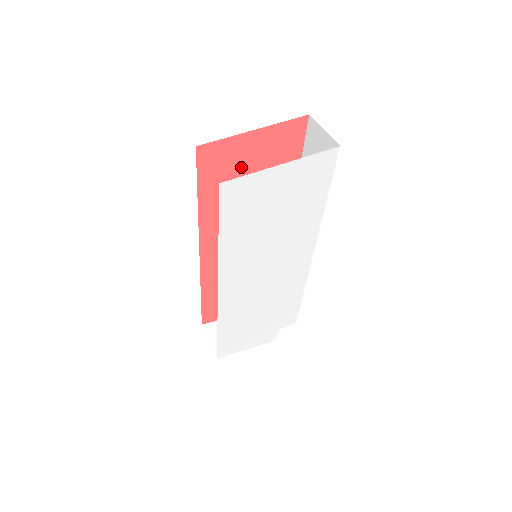
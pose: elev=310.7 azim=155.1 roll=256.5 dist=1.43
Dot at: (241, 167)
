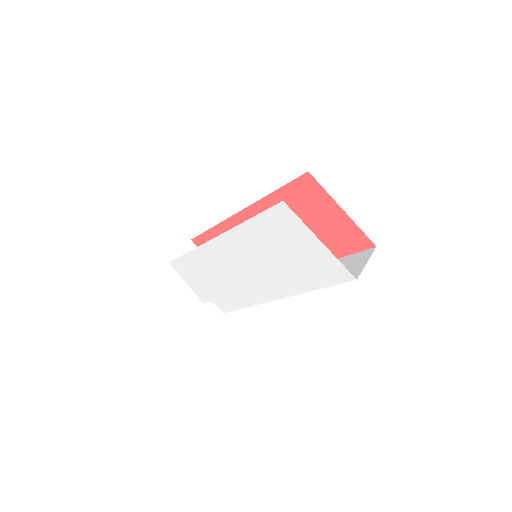
Dot at: (313, 213)
